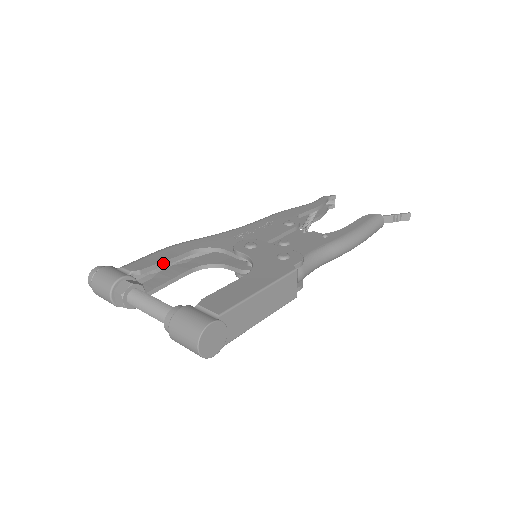
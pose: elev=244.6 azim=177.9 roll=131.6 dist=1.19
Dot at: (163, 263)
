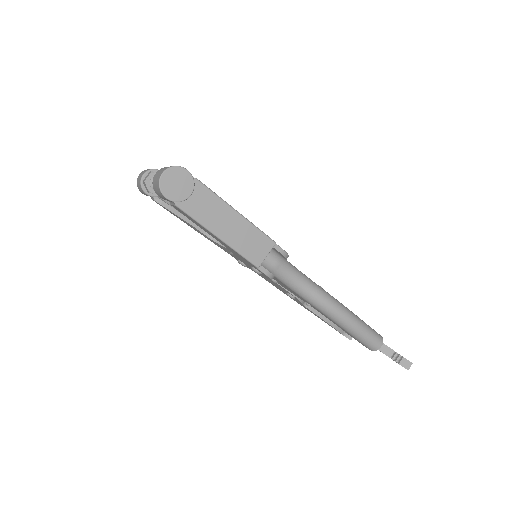
Dot at: occluded
